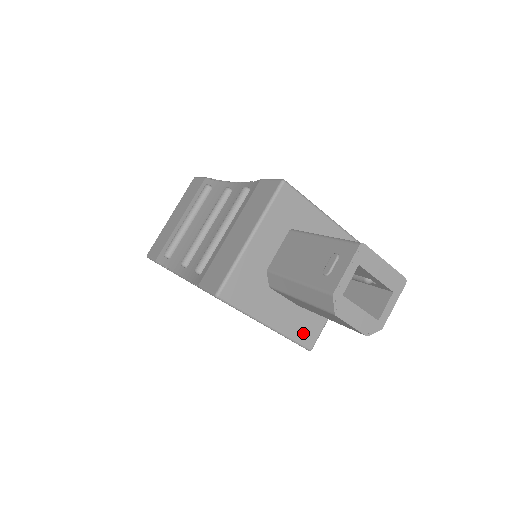
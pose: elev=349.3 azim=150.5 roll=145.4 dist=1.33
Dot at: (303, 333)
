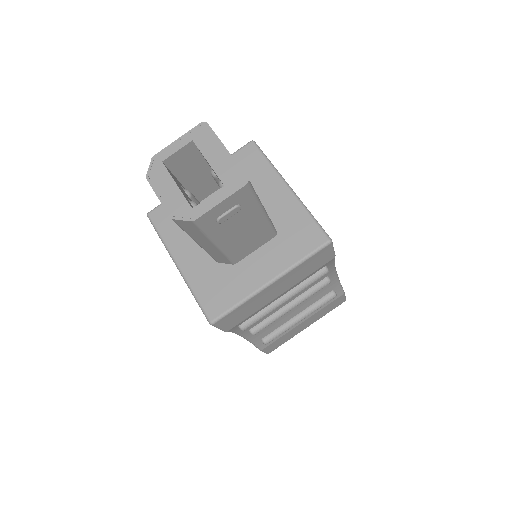
Dot at: (209, 296)
